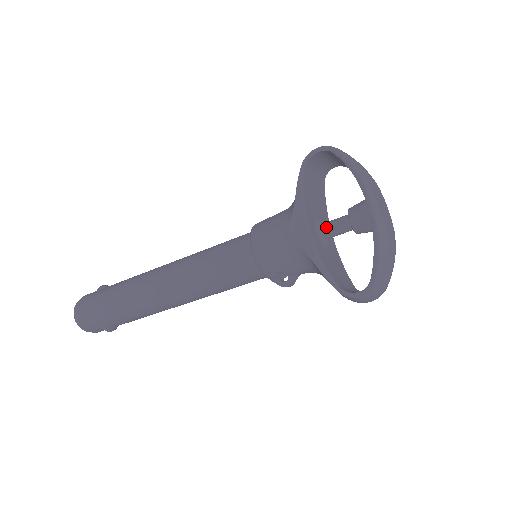
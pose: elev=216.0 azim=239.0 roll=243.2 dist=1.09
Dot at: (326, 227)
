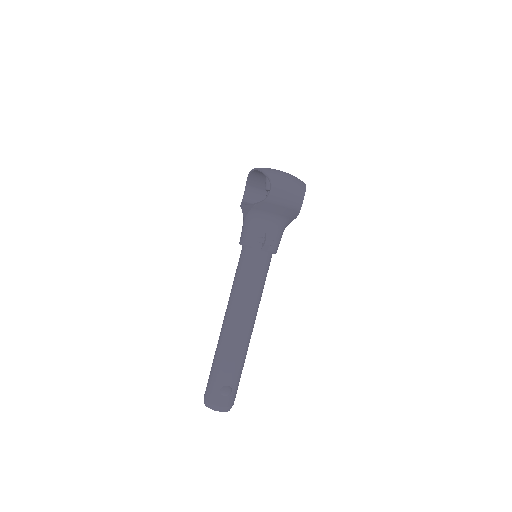
Dot at: occluded
